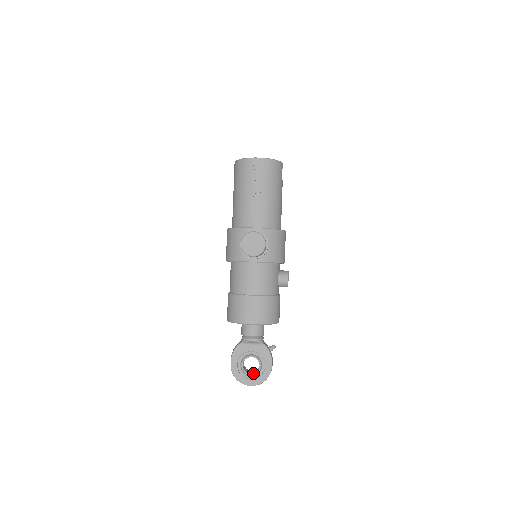
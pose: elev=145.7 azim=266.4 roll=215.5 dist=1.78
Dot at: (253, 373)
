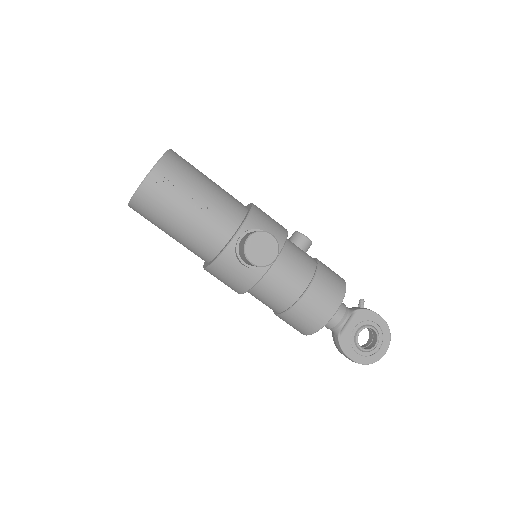
Dot at: (376, 342)
